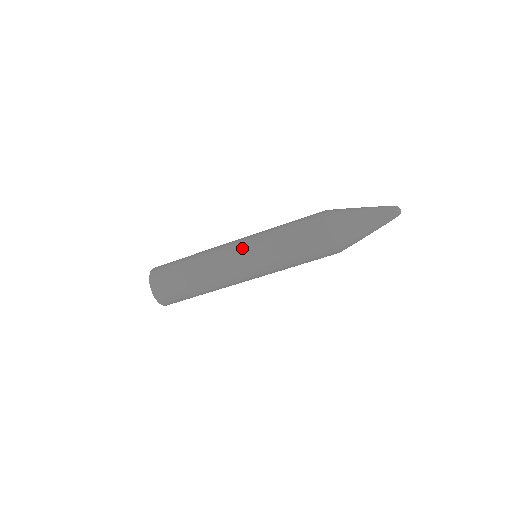
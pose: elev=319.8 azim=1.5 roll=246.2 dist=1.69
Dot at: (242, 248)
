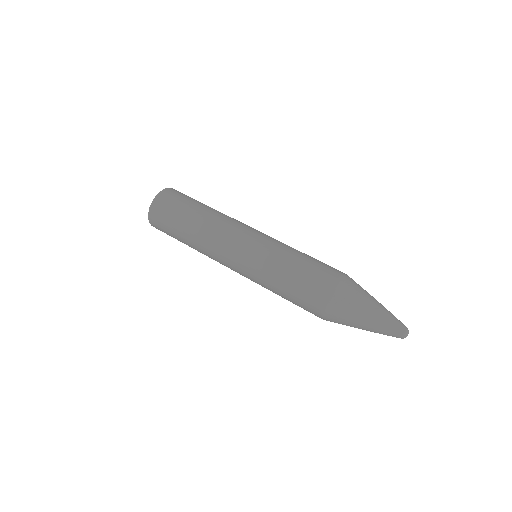
Dot at: (238, 260)
